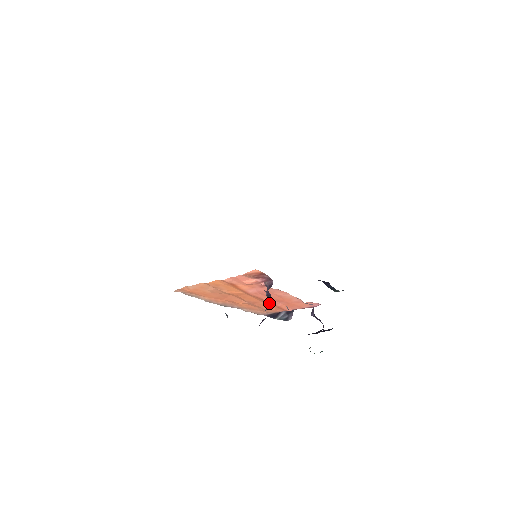
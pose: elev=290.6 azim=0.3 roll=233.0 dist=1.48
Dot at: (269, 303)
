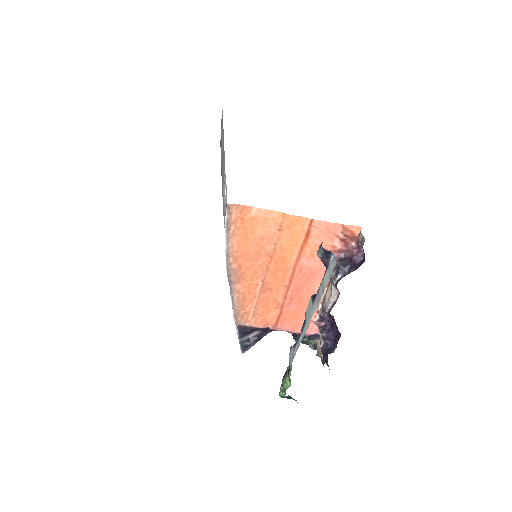
Dot at: (283, 298)
